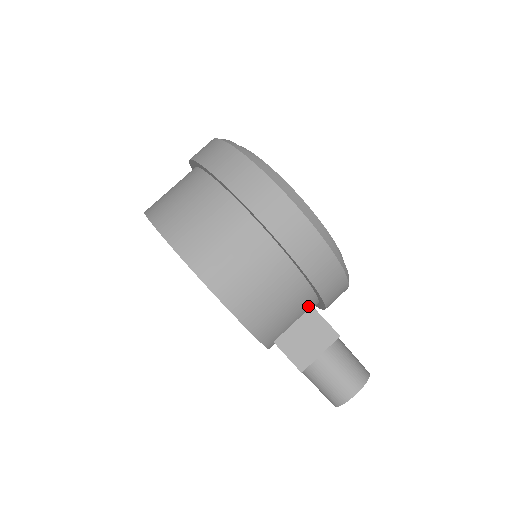
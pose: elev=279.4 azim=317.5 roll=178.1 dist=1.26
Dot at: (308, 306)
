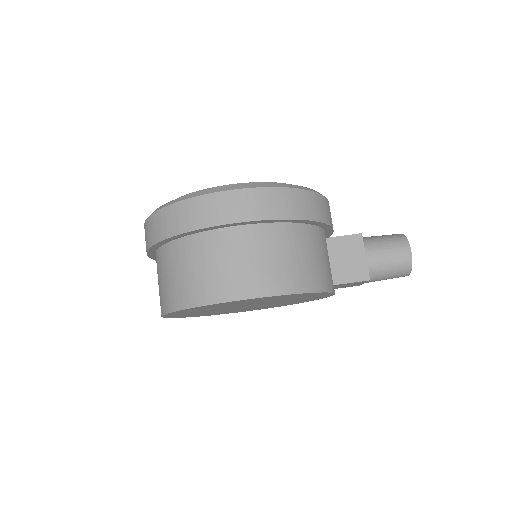
Dot at: (324, 240)
